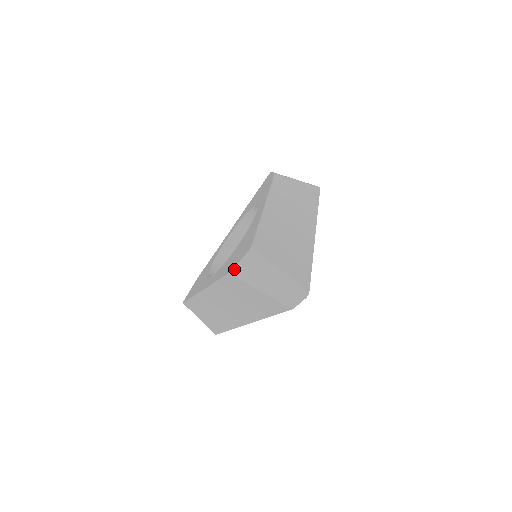
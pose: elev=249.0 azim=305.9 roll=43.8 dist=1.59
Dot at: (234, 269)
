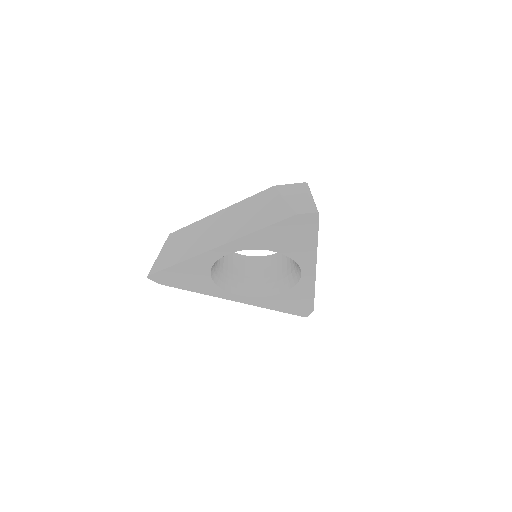
Dot at: (282, 185)
